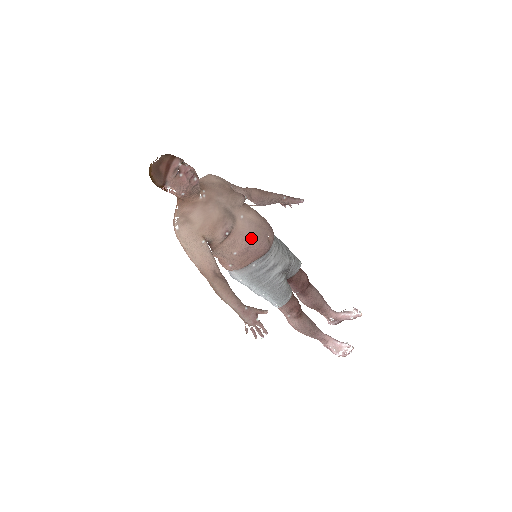
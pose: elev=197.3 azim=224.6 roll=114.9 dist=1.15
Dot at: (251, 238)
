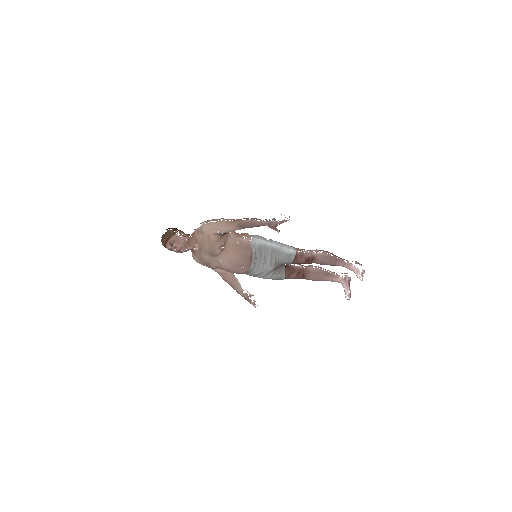
Dot at: (230, 271)
